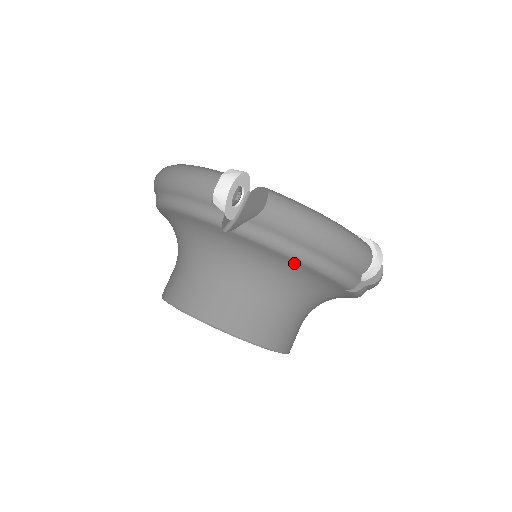
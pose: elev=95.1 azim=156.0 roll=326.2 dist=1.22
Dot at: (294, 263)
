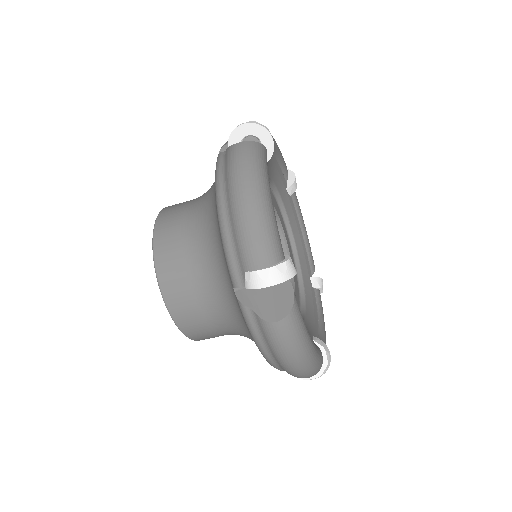
Dot at: occluded
